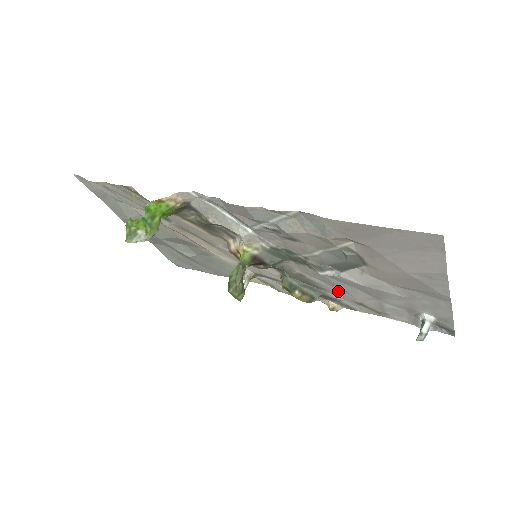
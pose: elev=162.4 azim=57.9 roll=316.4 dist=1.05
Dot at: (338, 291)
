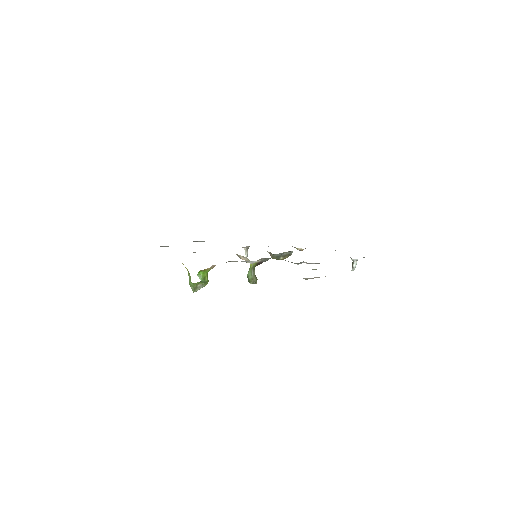
Dot at: occluded
